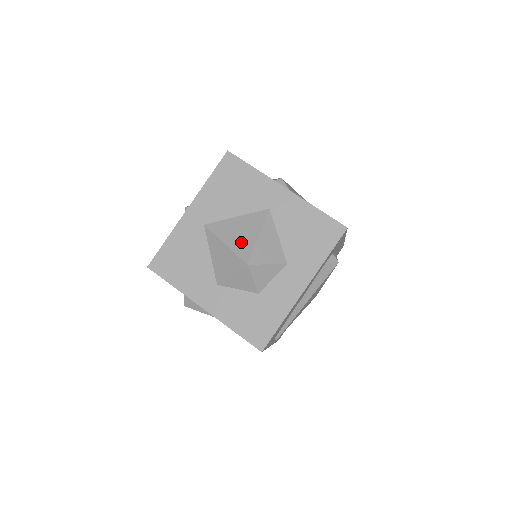
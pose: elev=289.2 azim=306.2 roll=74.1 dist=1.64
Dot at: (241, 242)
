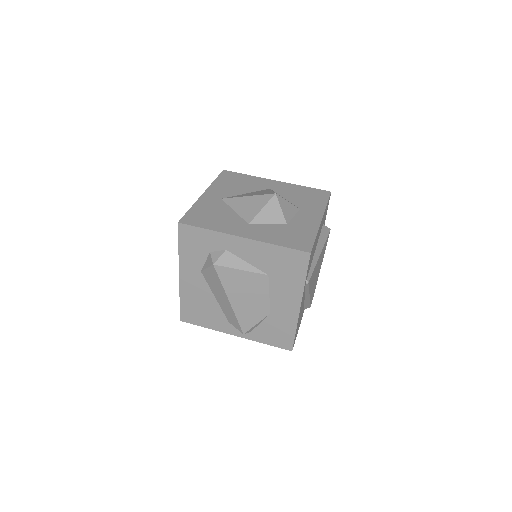
Dot at: (261, 193)
